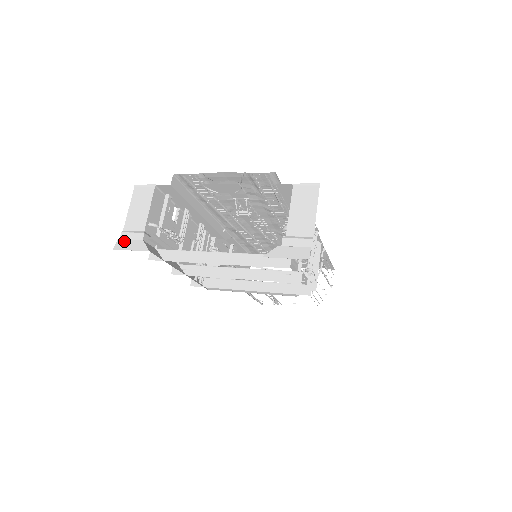
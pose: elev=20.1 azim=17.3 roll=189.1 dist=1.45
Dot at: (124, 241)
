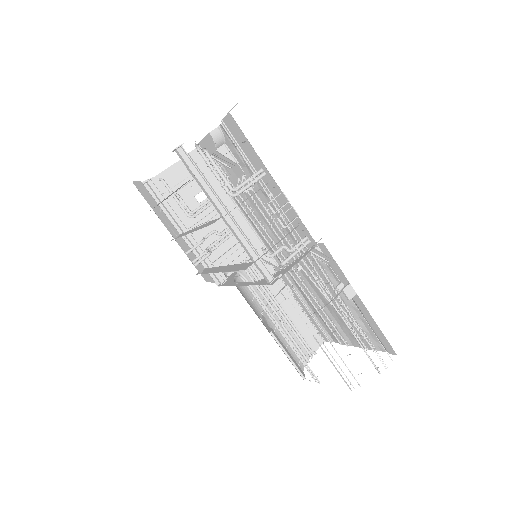
Dot at: occluded
